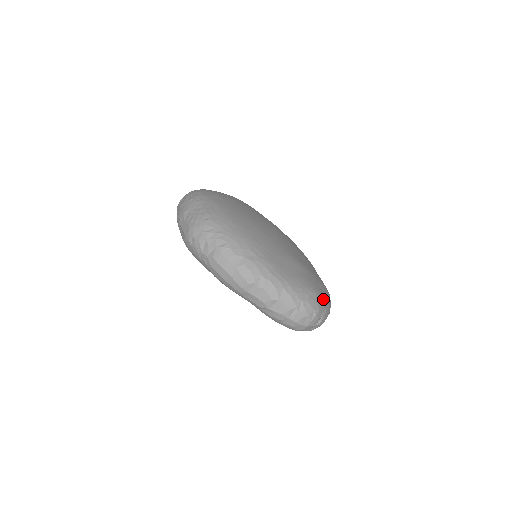
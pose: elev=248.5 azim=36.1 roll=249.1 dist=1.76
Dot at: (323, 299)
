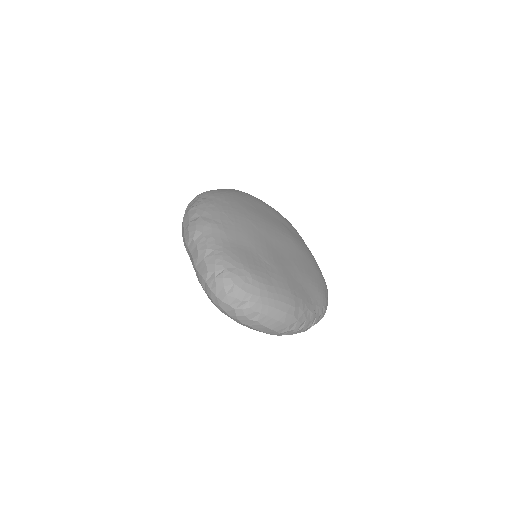
Dot at: (262, 289)
